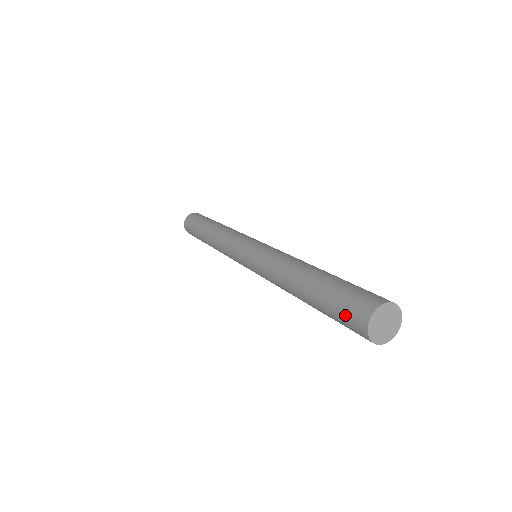
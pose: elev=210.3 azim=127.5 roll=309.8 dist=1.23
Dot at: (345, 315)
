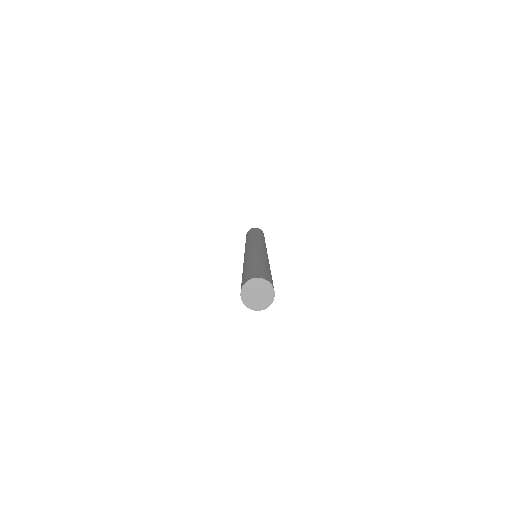
Dot at: occluded
